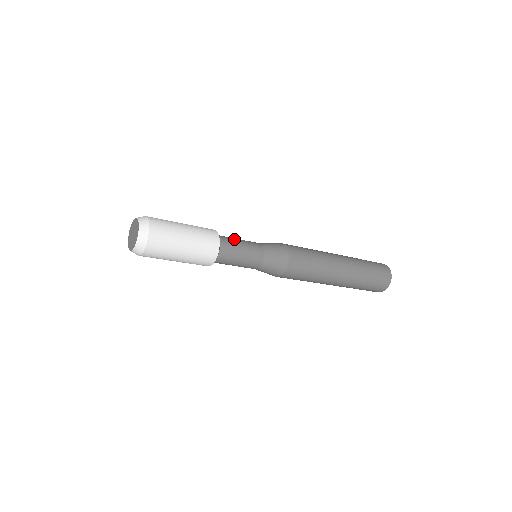
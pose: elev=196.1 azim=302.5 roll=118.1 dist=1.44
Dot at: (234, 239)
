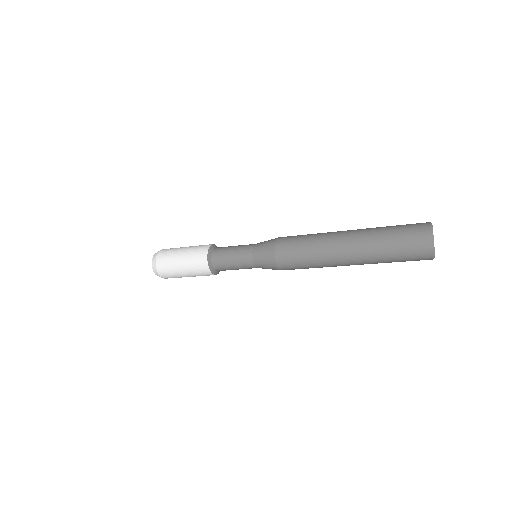
Dot at: (225, 254)
